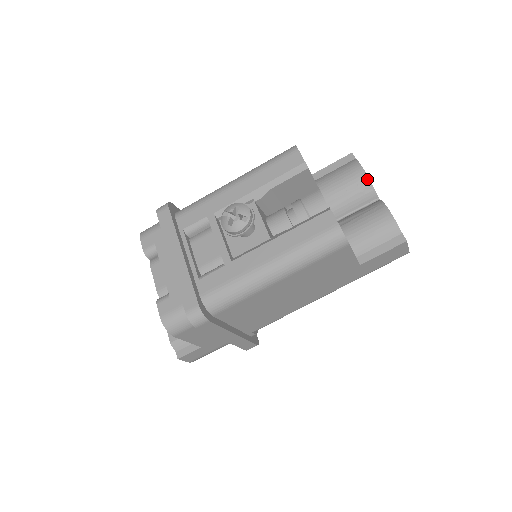
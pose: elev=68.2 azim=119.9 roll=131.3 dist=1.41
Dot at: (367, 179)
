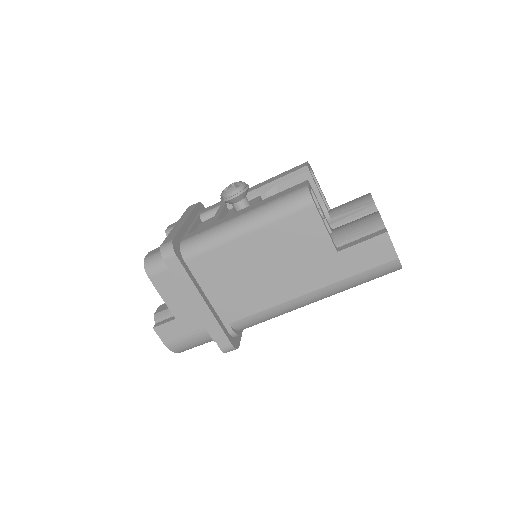
Dot at: (371, 200)
